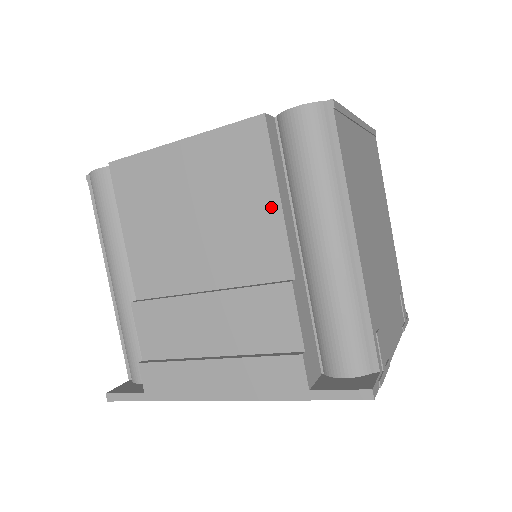
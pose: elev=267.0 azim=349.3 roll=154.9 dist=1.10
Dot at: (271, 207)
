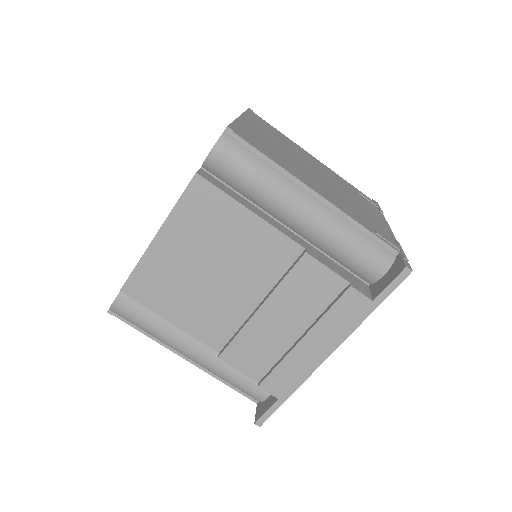
Dot at: (252, 222)
